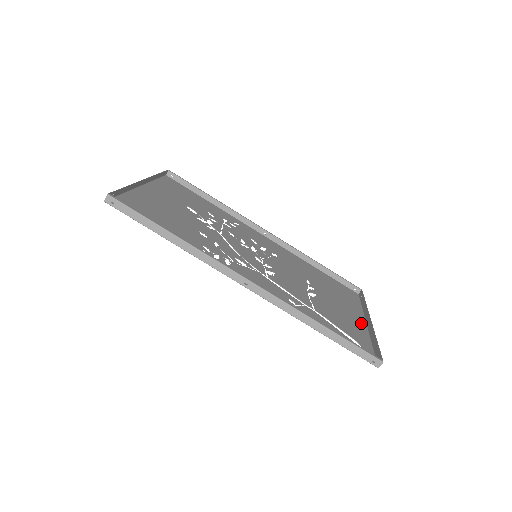
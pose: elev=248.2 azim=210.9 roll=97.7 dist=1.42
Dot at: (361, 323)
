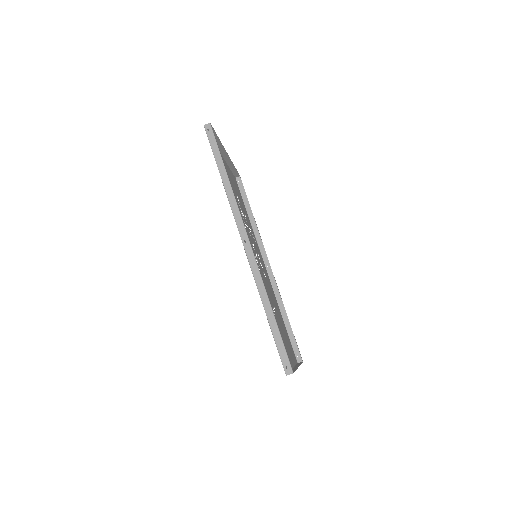
Dot at: (290, 362)
